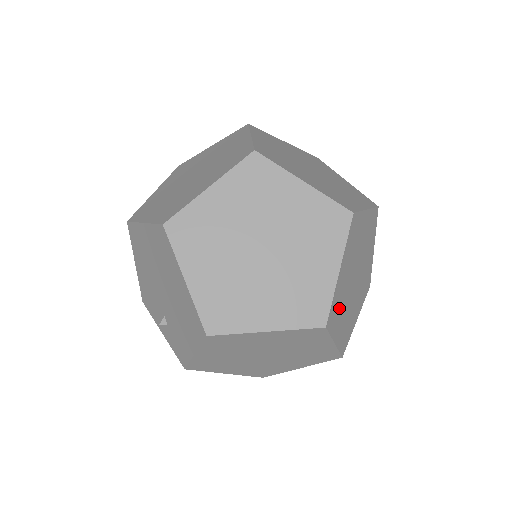
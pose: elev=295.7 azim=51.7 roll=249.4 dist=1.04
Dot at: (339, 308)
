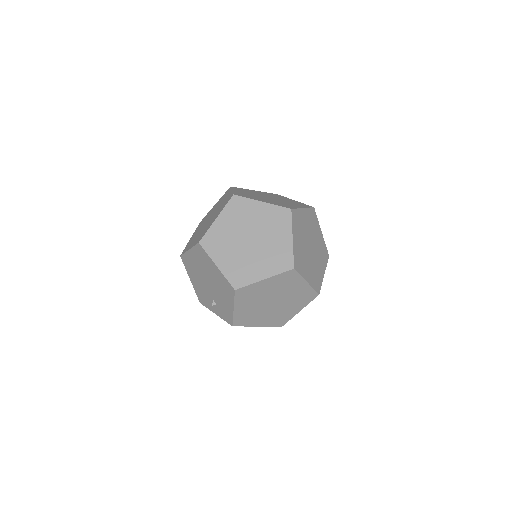
Dot at: (302, 261)
